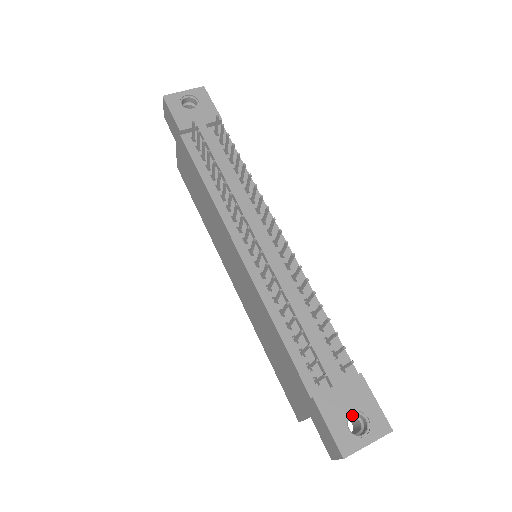
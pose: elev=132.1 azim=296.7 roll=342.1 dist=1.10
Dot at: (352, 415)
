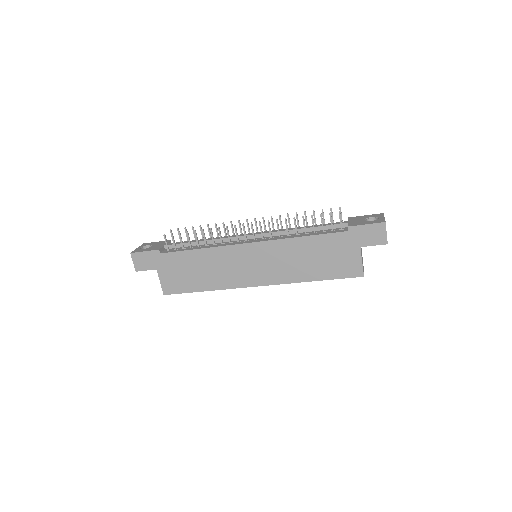
Dot at: occluded
